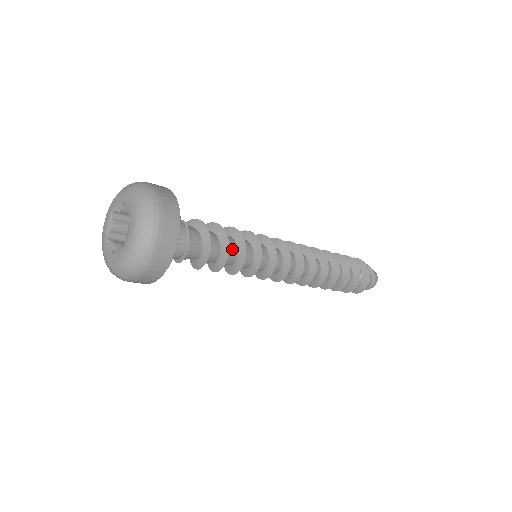
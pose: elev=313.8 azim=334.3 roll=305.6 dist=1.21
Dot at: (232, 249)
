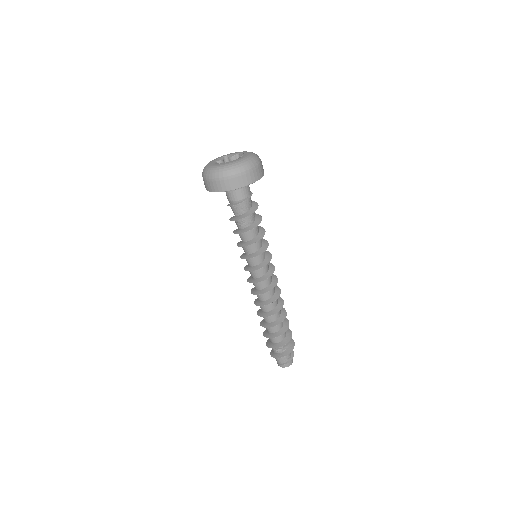
Dot at: (257, 229)
